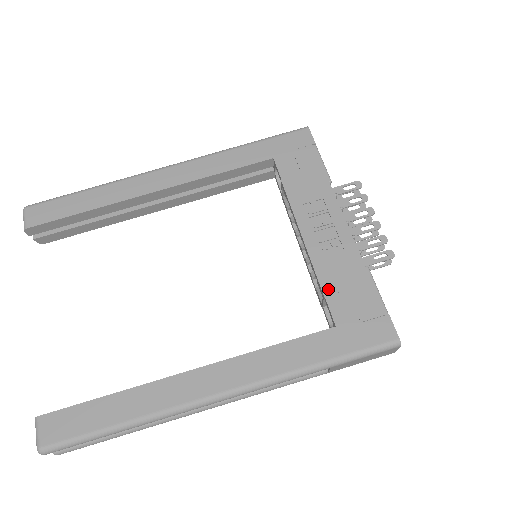
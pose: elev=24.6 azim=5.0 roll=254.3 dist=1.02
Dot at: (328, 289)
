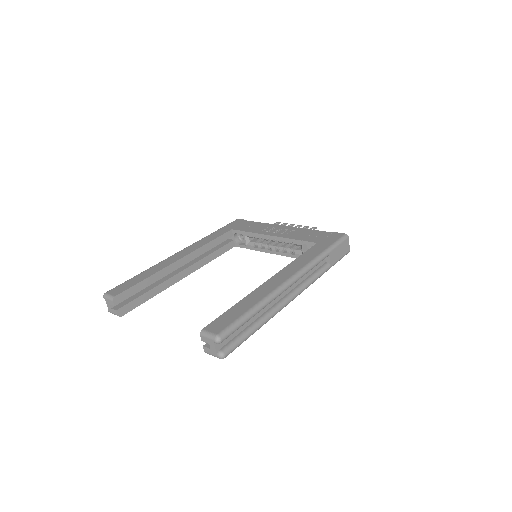
Dot at: (301, 239)
